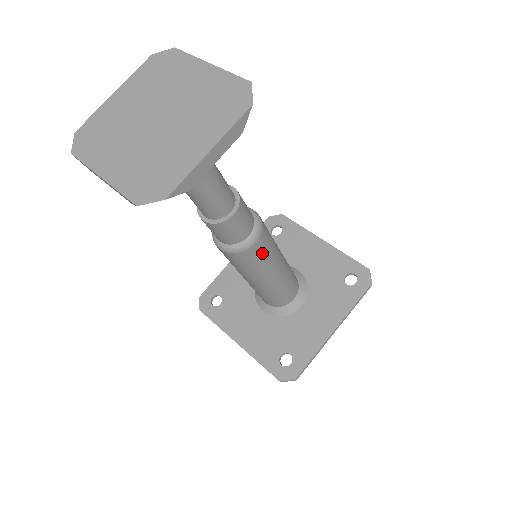
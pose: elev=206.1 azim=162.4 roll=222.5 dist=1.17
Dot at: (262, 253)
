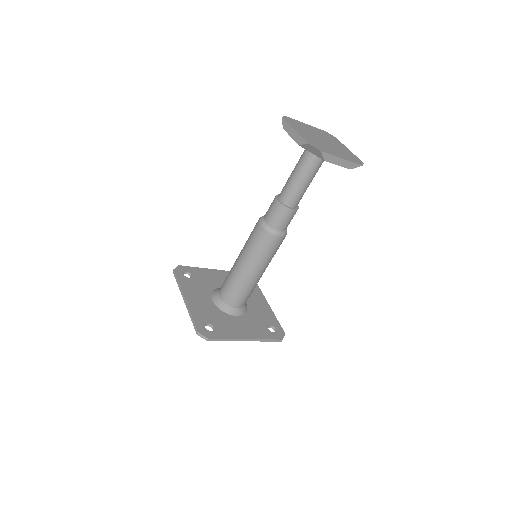
Dot at: (272, 248)
